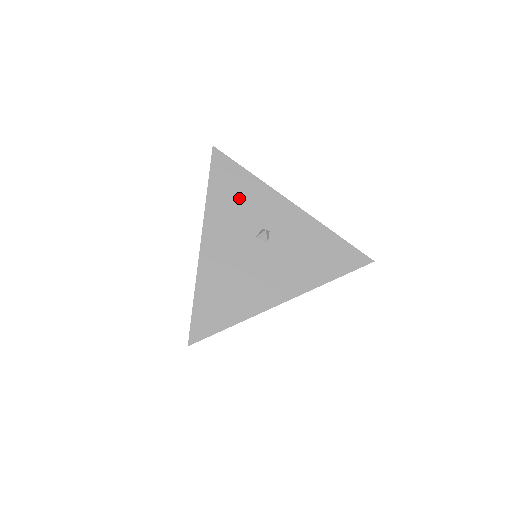
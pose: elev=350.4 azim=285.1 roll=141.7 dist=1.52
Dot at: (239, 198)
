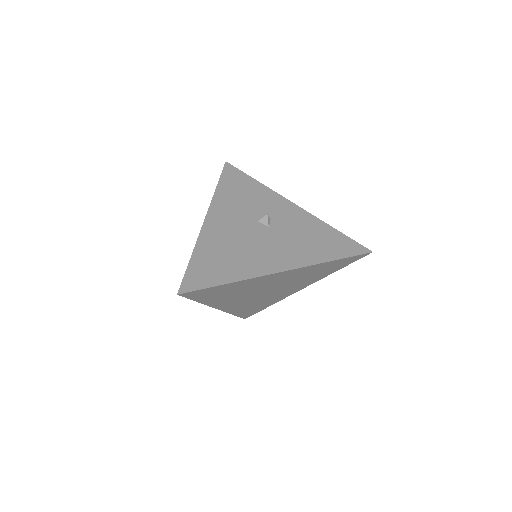
Dot at: (245, 194)
